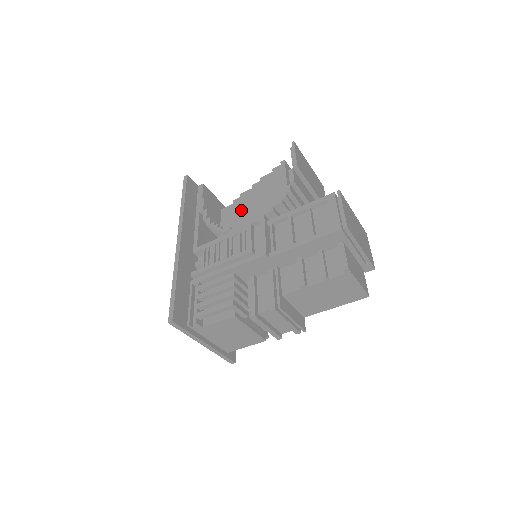
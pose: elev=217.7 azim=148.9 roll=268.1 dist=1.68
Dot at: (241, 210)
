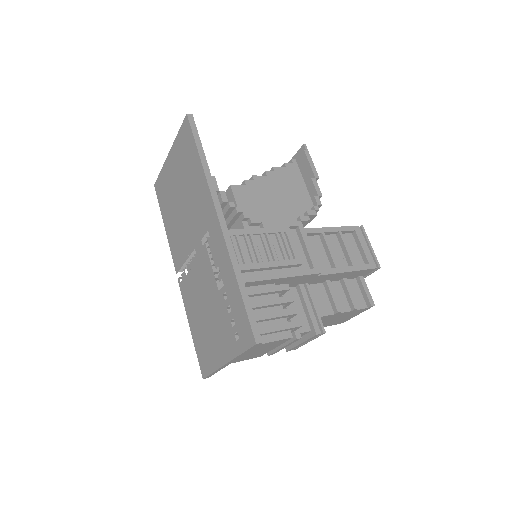
Dot at: (262, 199)
